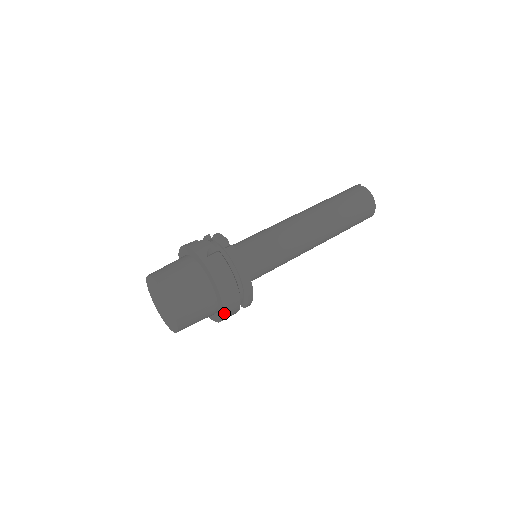
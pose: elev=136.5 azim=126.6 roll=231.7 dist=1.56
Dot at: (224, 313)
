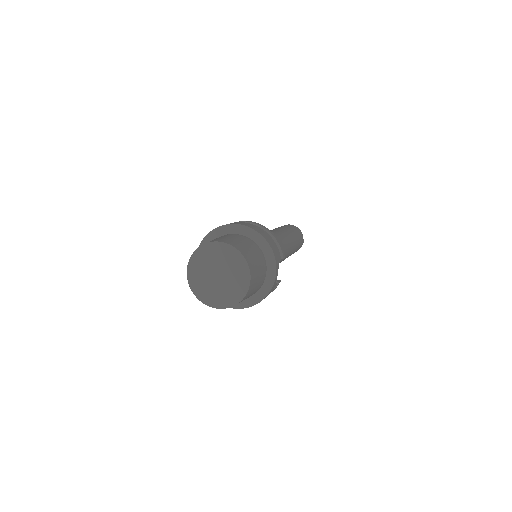
Dot at: (268, 243)
